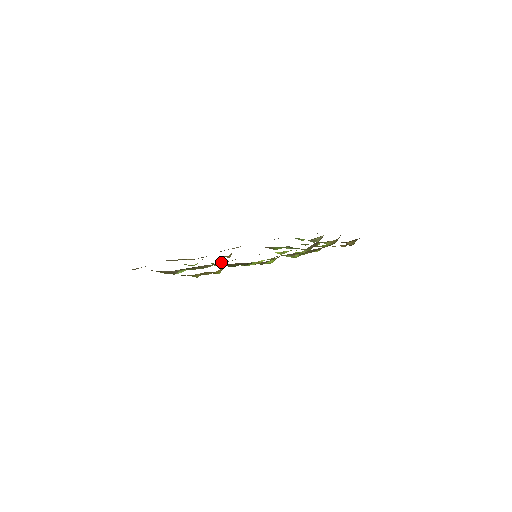
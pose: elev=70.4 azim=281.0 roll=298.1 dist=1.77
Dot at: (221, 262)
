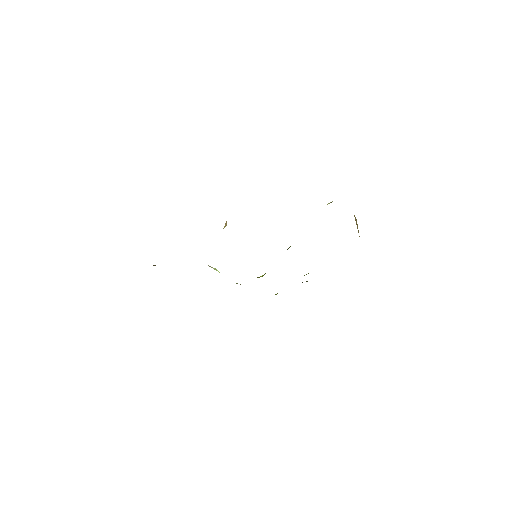
Dot at: occluded
